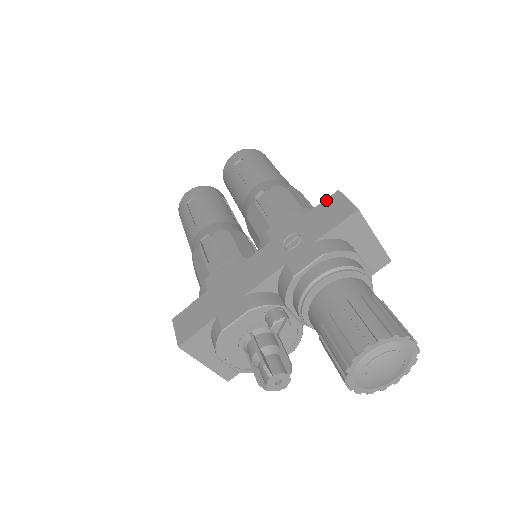
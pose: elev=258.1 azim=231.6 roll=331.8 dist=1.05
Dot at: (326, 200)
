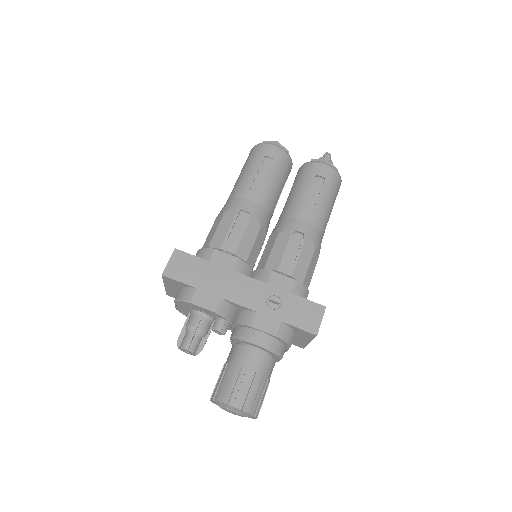
Dot at: (315, 303)
